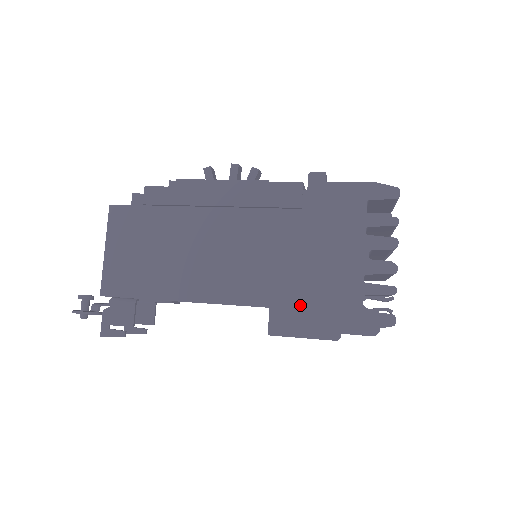
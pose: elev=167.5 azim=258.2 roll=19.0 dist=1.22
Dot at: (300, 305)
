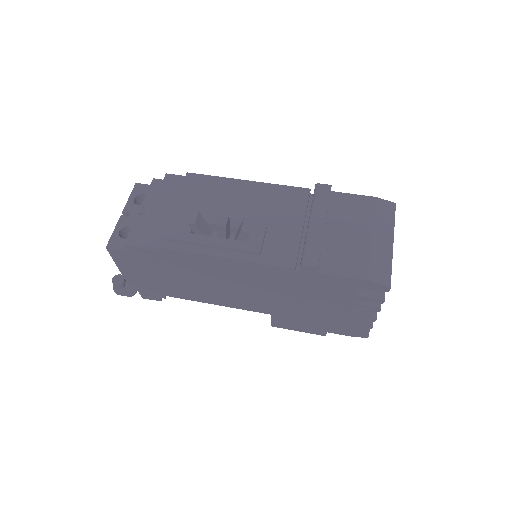
Dot at: (295, 321)
